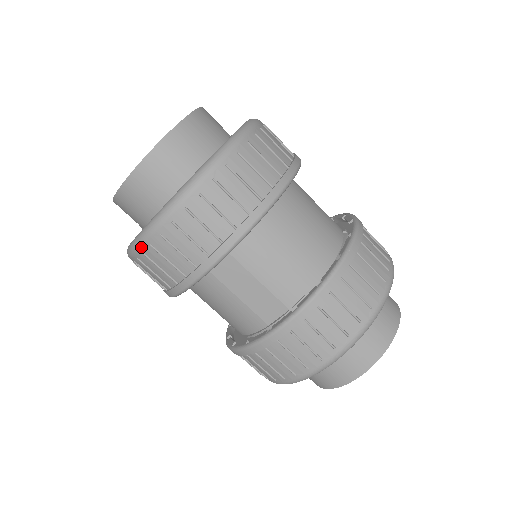
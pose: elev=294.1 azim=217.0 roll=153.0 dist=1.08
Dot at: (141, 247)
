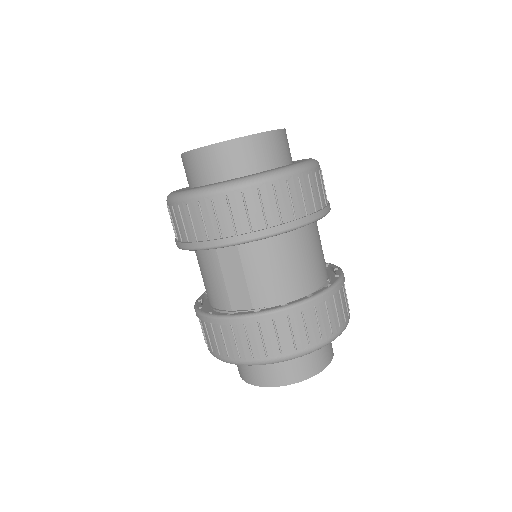
Dot at: (180, 201)
